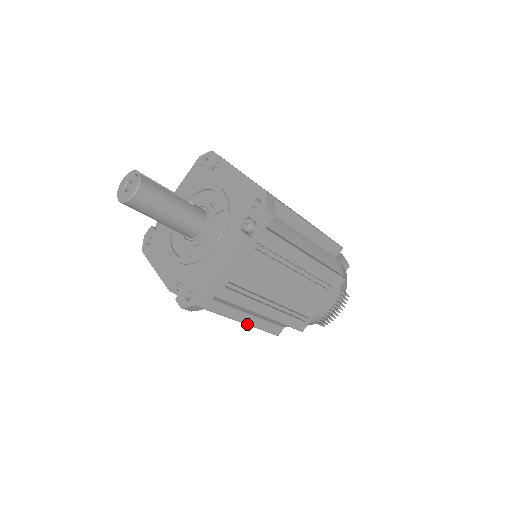
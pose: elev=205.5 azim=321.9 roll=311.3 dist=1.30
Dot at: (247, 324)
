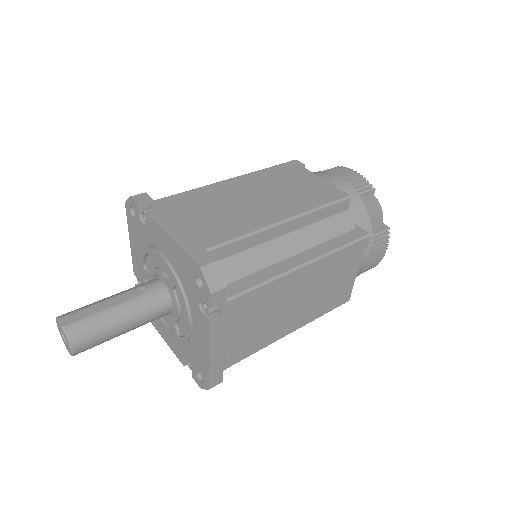
Dot at: occluded
